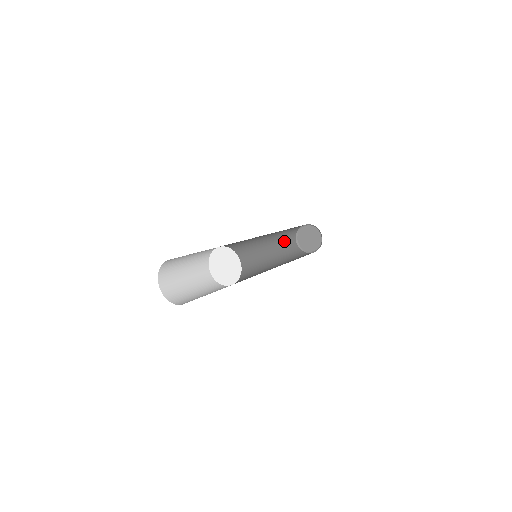
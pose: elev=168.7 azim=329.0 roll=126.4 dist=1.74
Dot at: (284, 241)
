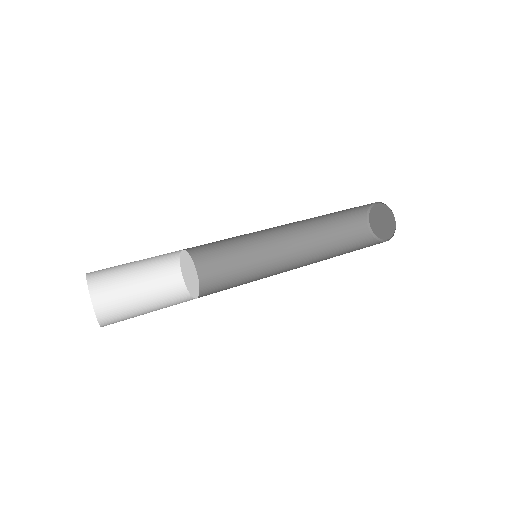
Dot at: (340, 229)
